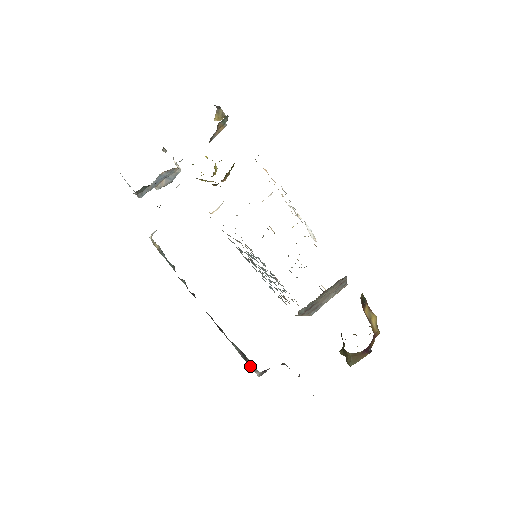
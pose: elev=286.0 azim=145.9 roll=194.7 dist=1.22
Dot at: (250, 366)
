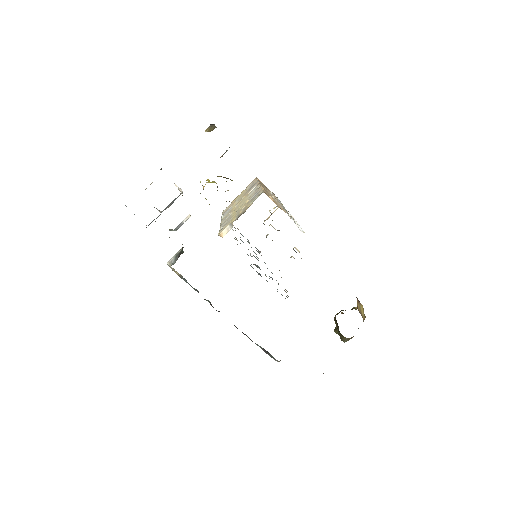
Dot at: (271, 357)
